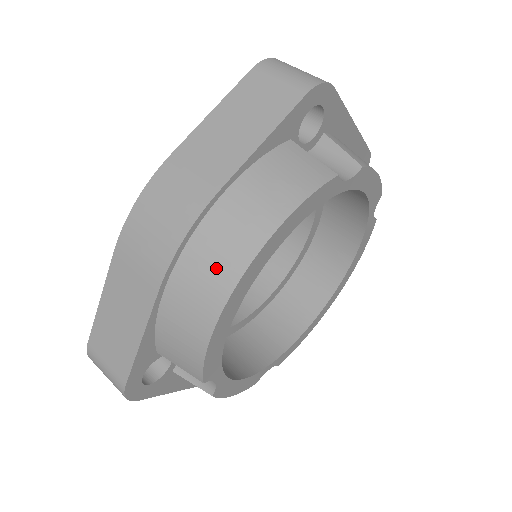
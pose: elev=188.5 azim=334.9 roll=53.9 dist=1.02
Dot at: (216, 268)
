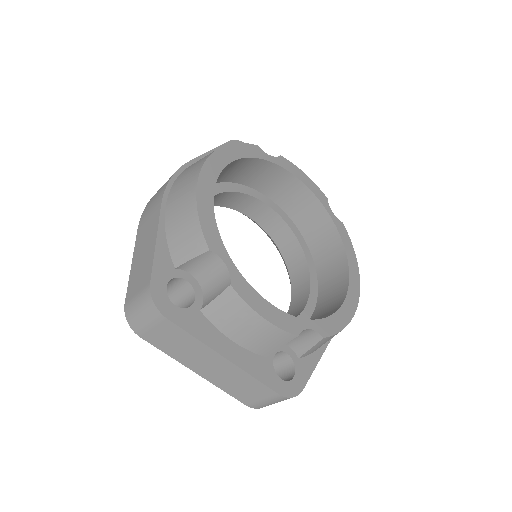
Dot at: (191, 173)
